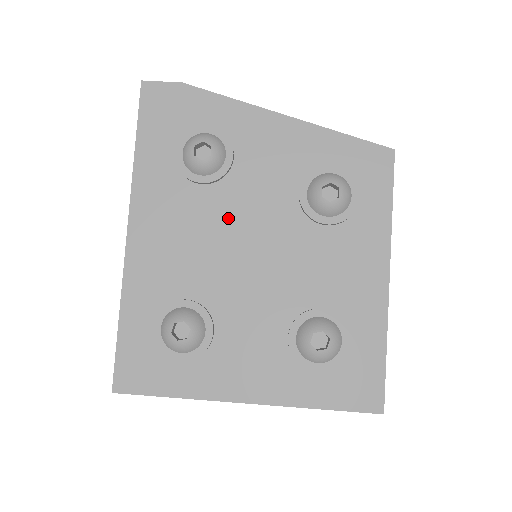
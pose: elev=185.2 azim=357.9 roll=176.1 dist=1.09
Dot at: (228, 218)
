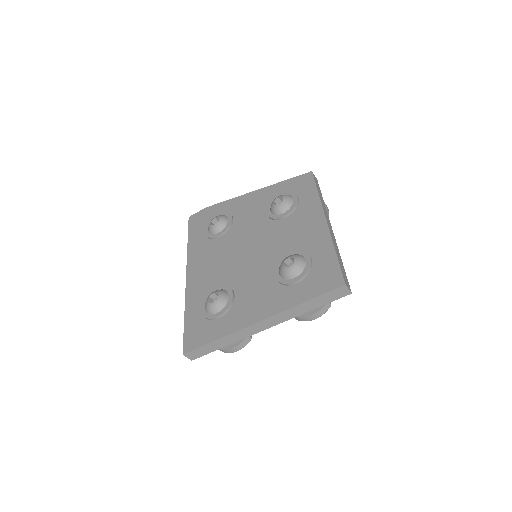
Dot at: (234, 243)
